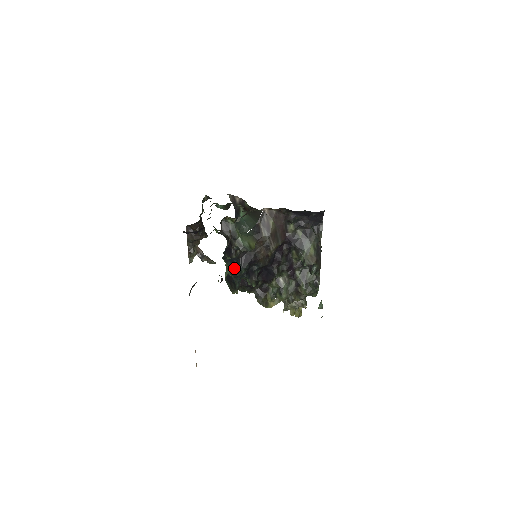
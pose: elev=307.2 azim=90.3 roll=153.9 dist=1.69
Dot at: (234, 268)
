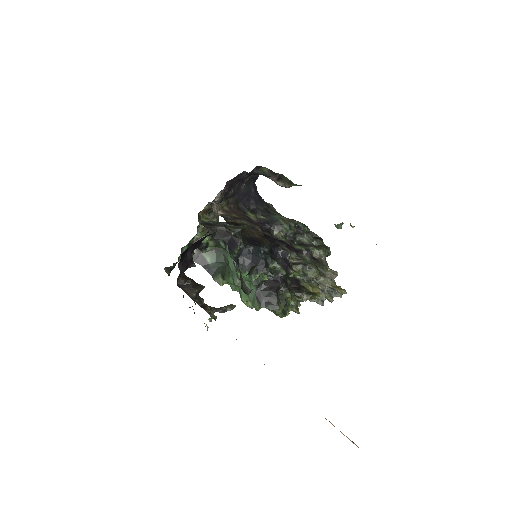
Dot at: (253, 264)
